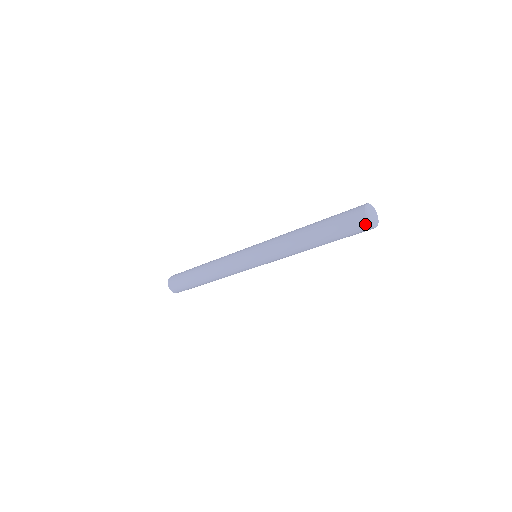
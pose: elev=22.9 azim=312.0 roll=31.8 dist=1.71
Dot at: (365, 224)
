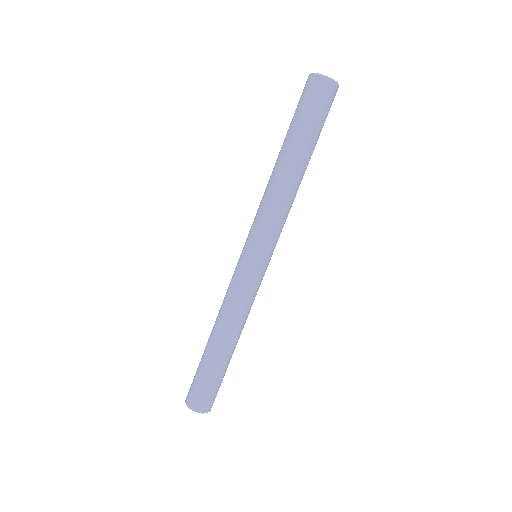
Dot at: (307, 80)
